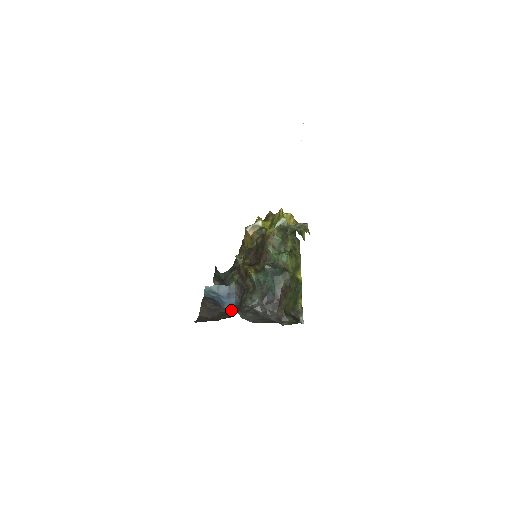
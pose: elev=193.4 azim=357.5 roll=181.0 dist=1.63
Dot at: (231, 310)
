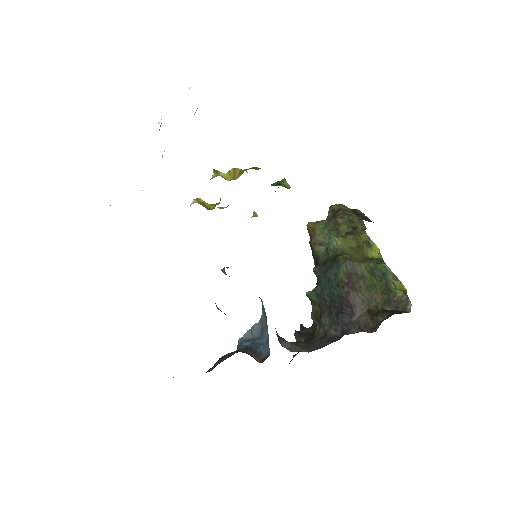
Dot at: occluded
